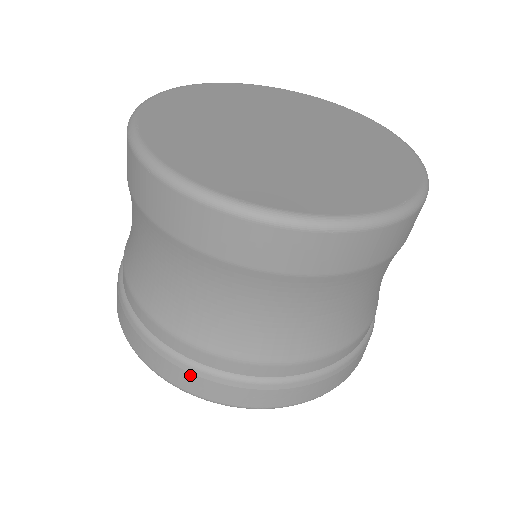
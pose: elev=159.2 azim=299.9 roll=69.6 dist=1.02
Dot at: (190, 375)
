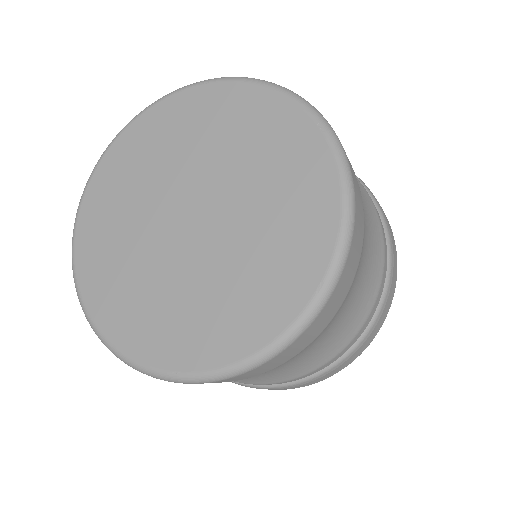
Dot at: occluded
